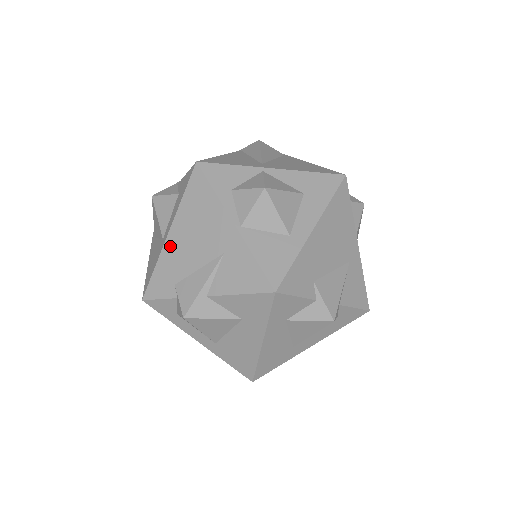
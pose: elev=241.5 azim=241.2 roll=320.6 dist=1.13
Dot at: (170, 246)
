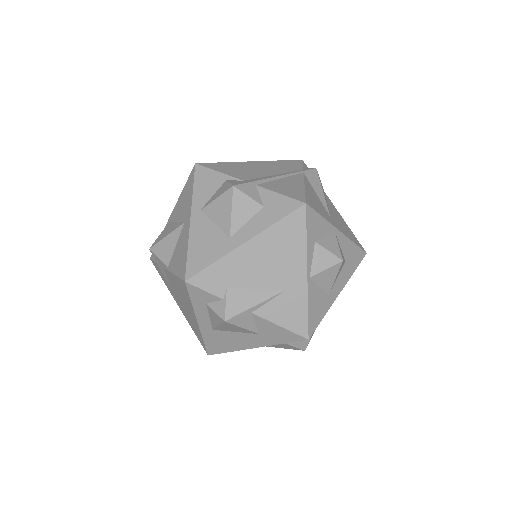
Dot at: (241, 254)
